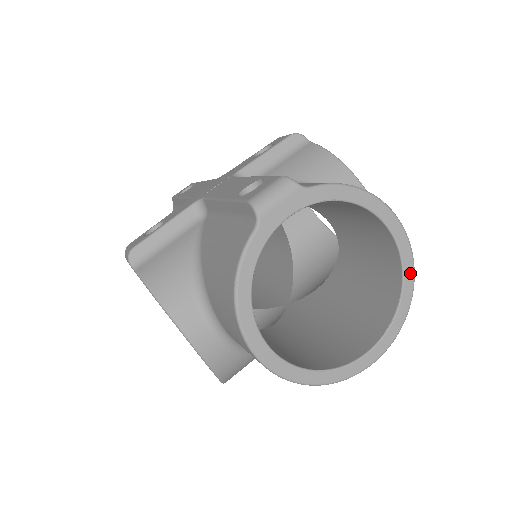
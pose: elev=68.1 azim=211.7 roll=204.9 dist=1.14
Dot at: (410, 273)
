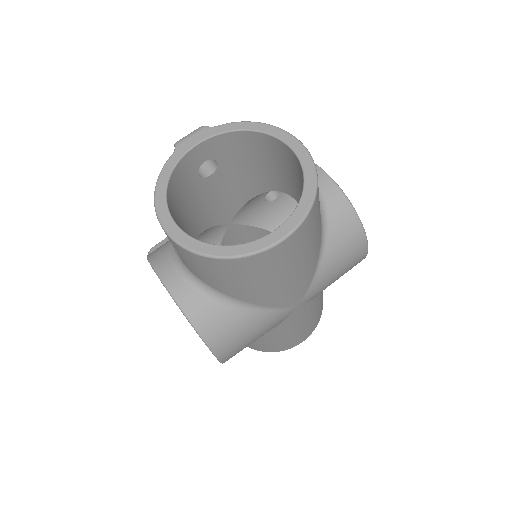
Dot at: (310, 170)
